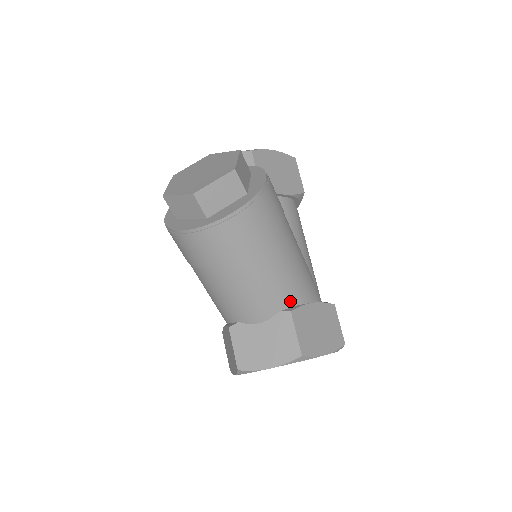
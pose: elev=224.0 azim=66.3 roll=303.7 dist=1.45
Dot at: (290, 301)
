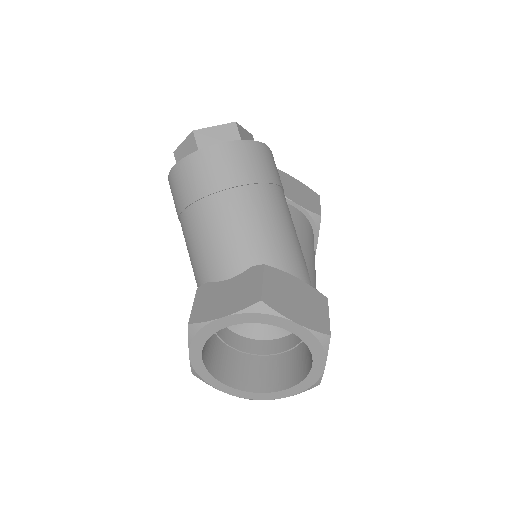
Dot at: (268, 260)
